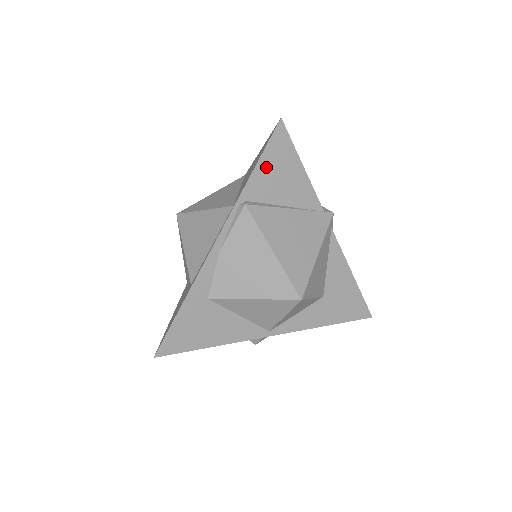
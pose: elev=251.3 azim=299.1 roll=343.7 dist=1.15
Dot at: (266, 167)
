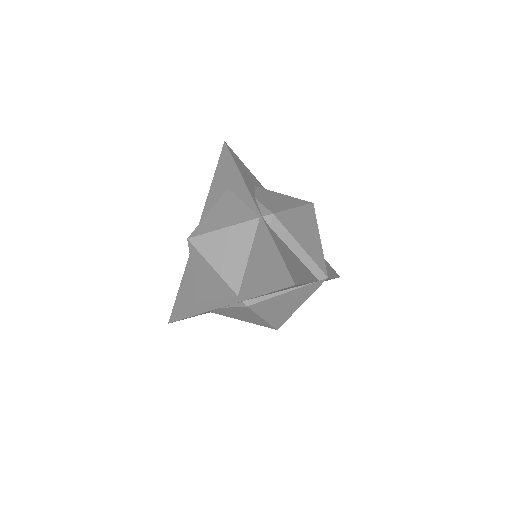
Dot at: (272, 292)
